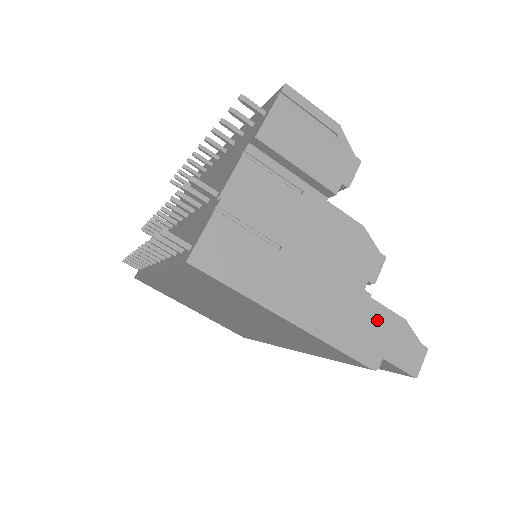
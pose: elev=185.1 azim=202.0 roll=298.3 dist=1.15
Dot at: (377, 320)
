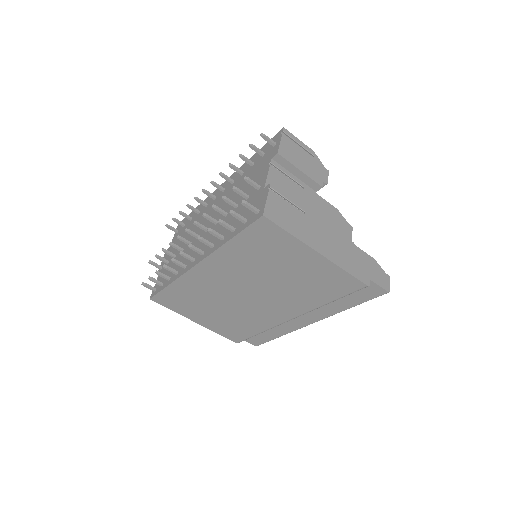
Dot at: (361, 257)
